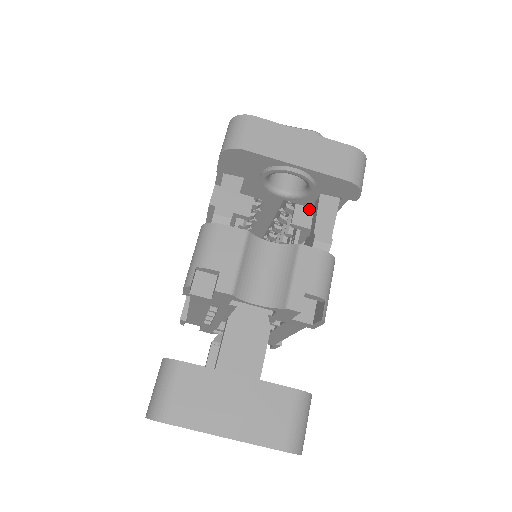
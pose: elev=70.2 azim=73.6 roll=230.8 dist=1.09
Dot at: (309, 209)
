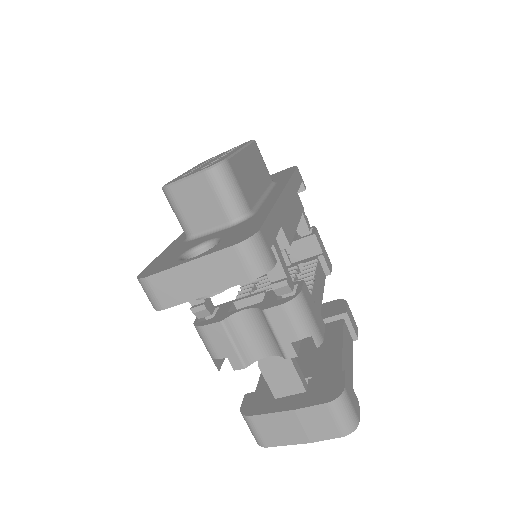
Dot at: occluded
